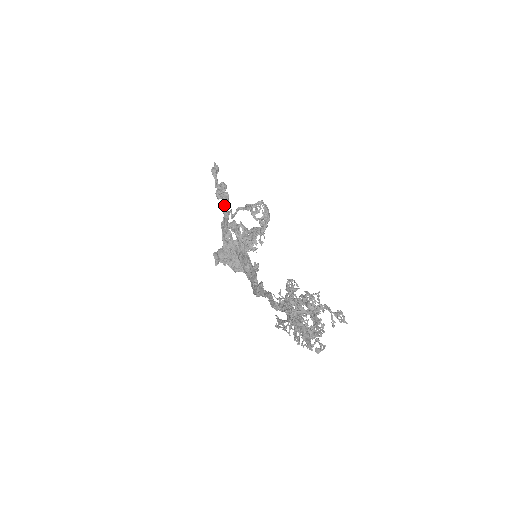
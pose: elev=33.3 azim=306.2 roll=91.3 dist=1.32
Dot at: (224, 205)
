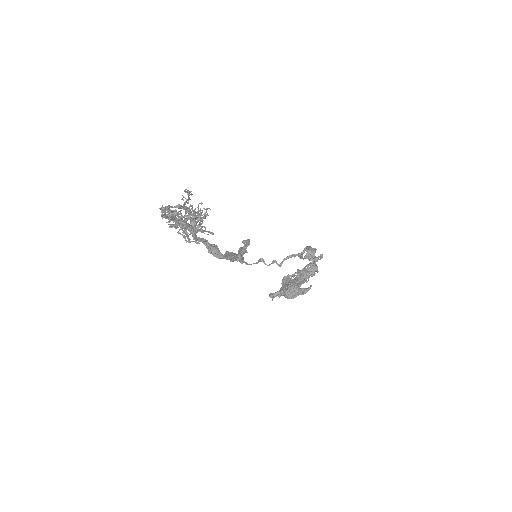
Dot at: occluded
